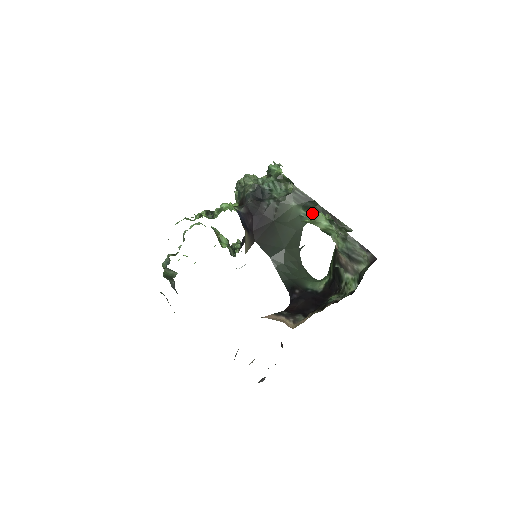
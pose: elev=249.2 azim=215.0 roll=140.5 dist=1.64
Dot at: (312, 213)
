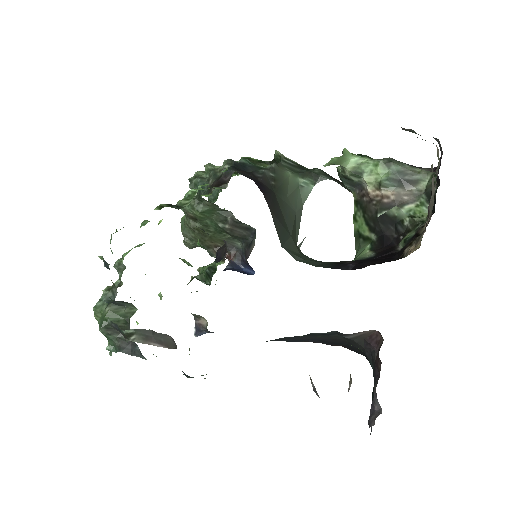
Dot at: (314, 178)
